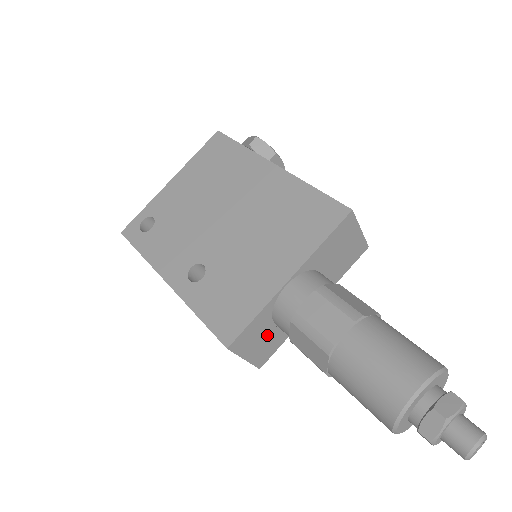
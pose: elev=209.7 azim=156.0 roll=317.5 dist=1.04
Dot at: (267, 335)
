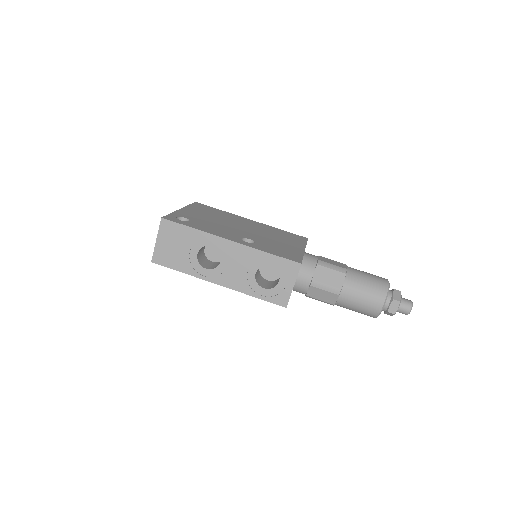
Dot at: occluded
